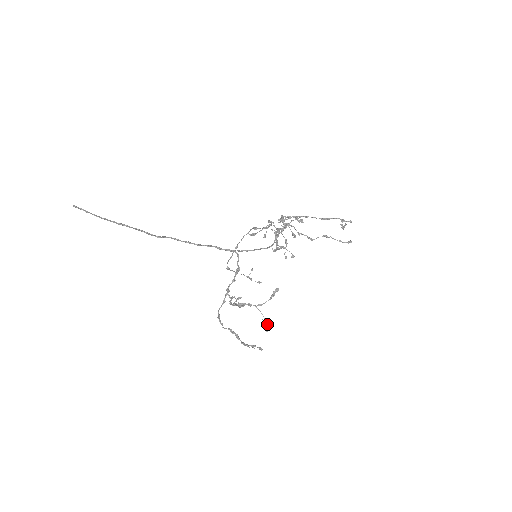
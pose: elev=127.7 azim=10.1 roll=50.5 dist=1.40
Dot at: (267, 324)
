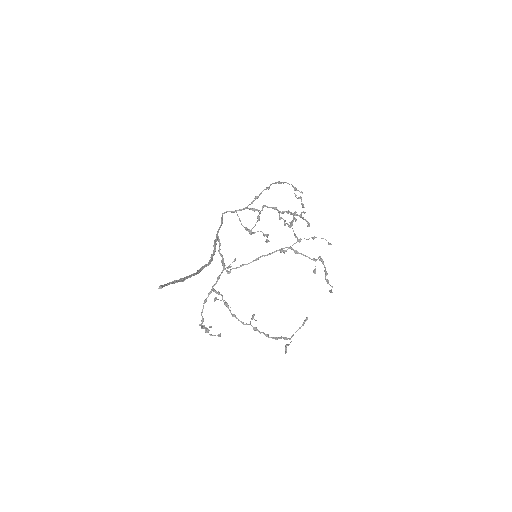
Dot at: occluded
